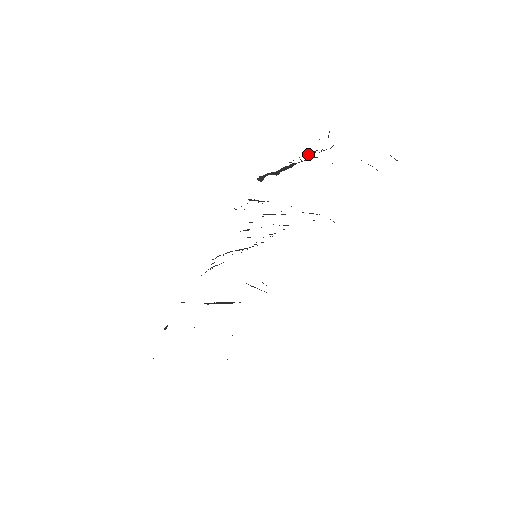
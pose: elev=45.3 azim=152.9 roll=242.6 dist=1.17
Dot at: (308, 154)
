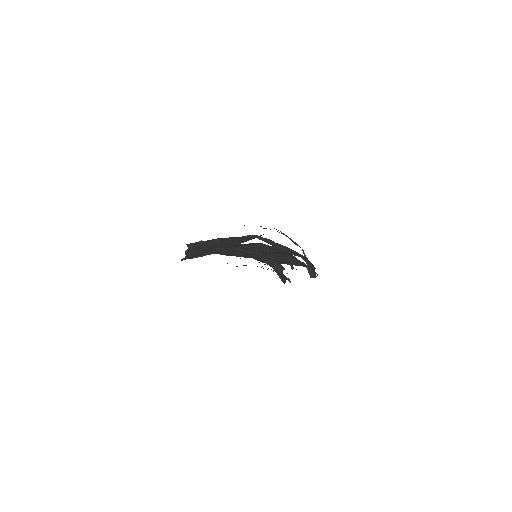
Dot at: (205, 254)
